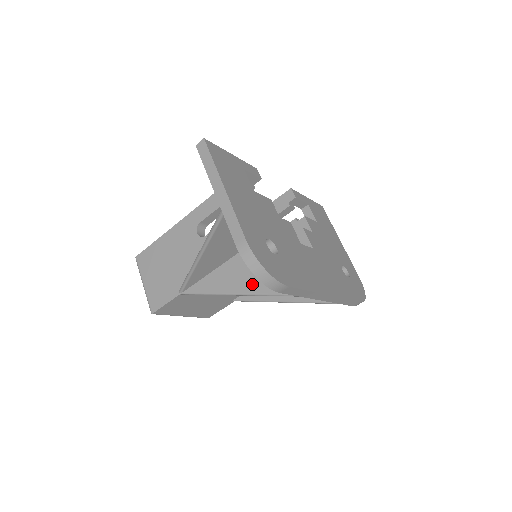
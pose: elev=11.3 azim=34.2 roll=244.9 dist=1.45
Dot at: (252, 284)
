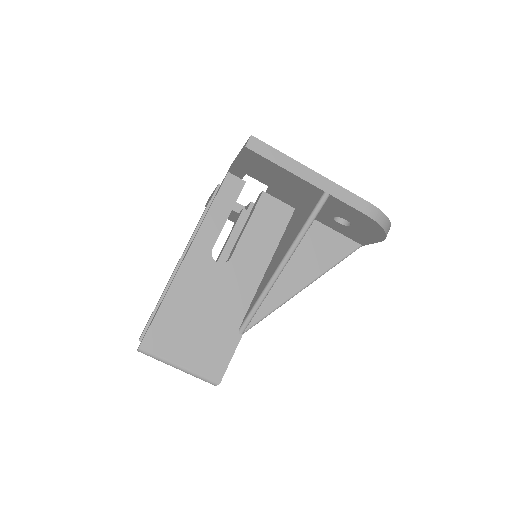
Dot at: (317, 265)
